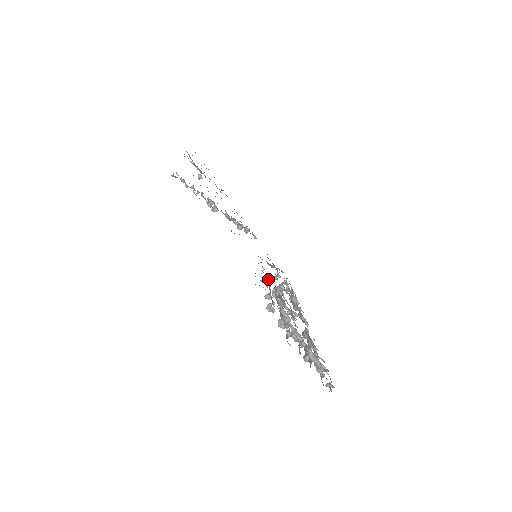
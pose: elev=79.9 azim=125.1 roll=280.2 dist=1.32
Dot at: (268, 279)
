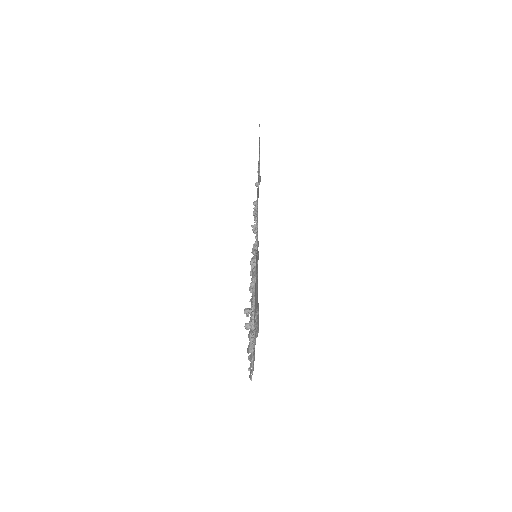
Dot at: occluded
